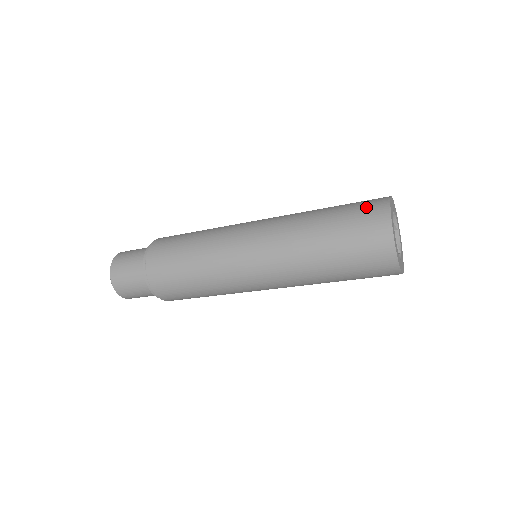
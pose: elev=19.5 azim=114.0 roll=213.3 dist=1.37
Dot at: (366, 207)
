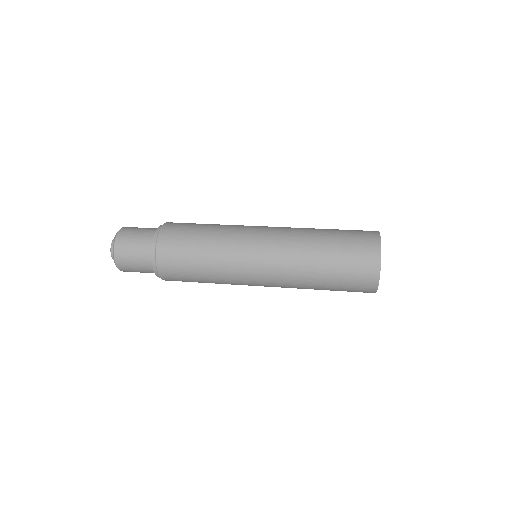
Dot at: (362, 254)
